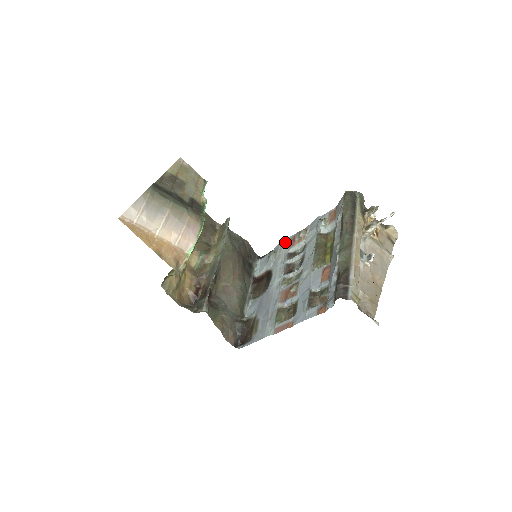
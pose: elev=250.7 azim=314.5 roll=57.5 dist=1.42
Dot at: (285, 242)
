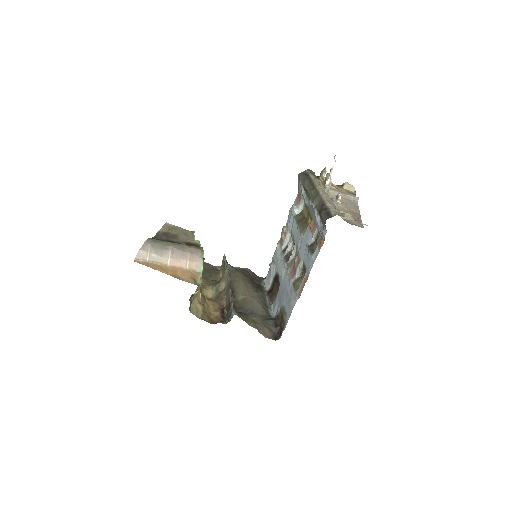
Dot at: (276, 248)
